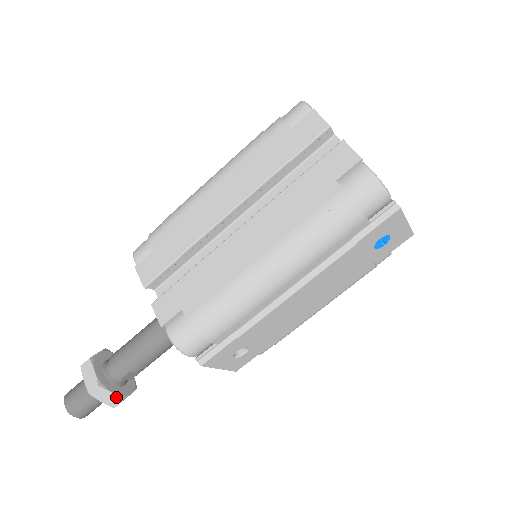
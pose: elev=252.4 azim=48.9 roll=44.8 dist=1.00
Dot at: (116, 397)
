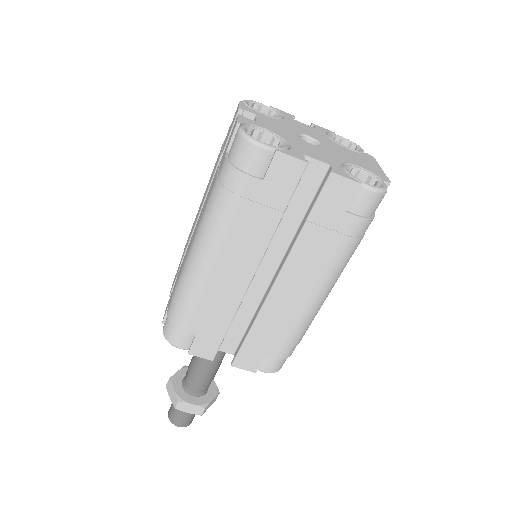
Dot at: (215, 397)
